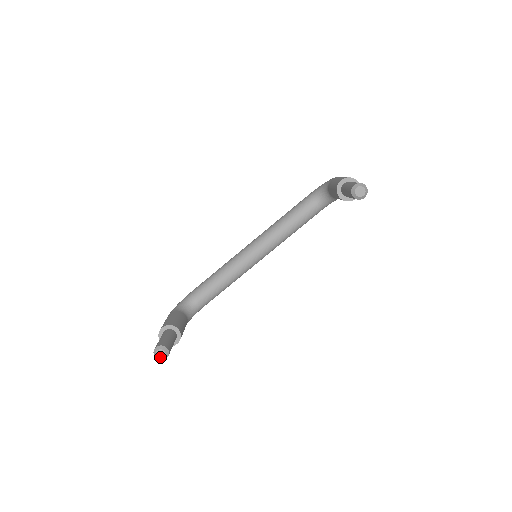
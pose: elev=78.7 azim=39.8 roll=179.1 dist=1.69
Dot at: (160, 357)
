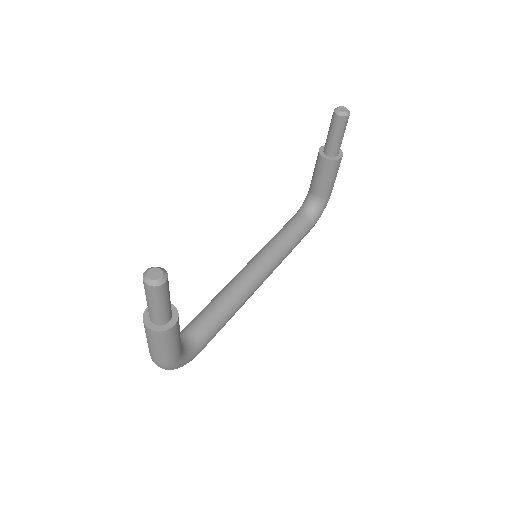
Dot at: (154, 278)
